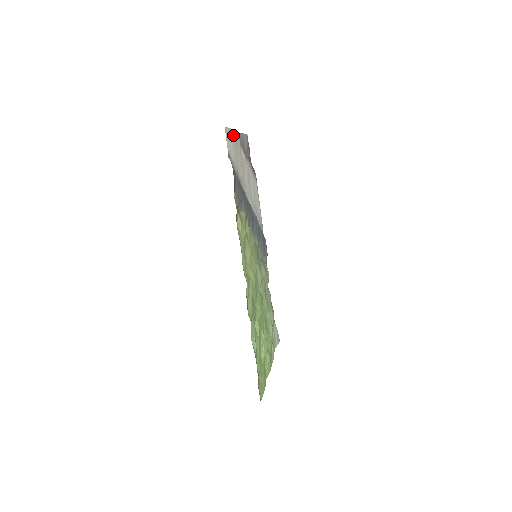
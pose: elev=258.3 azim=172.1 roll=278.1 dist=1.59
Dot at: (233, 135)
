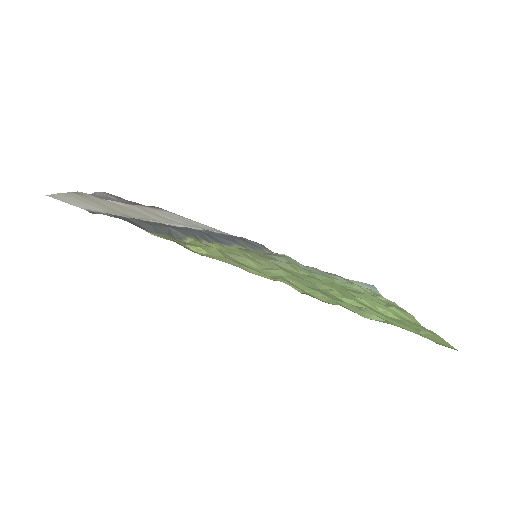
Dot at: (75, 196)
